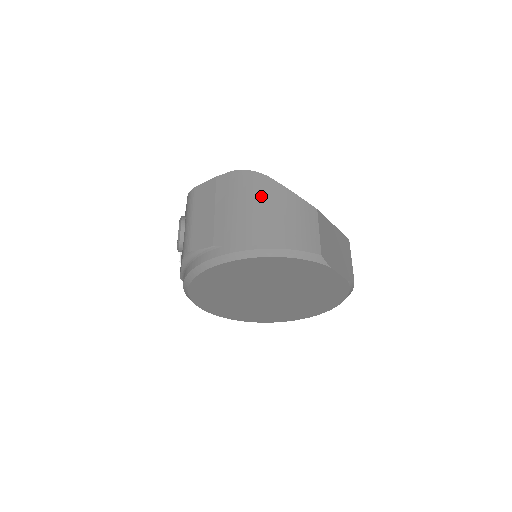
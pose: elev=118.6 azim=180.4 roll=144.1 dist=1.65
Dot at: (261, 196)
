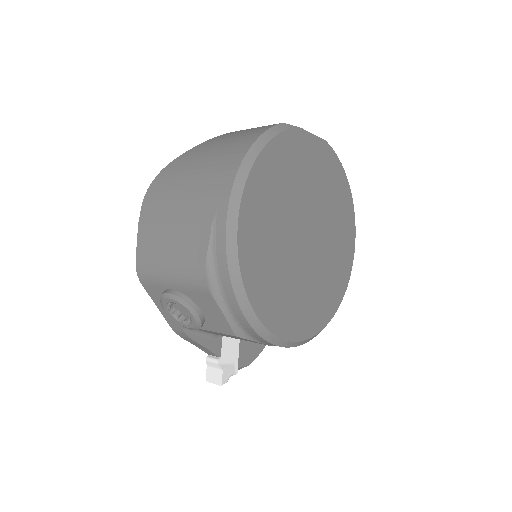
Dot at: (186, 166)
